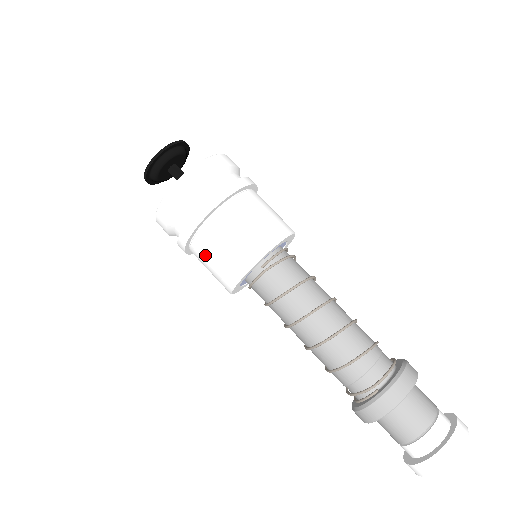
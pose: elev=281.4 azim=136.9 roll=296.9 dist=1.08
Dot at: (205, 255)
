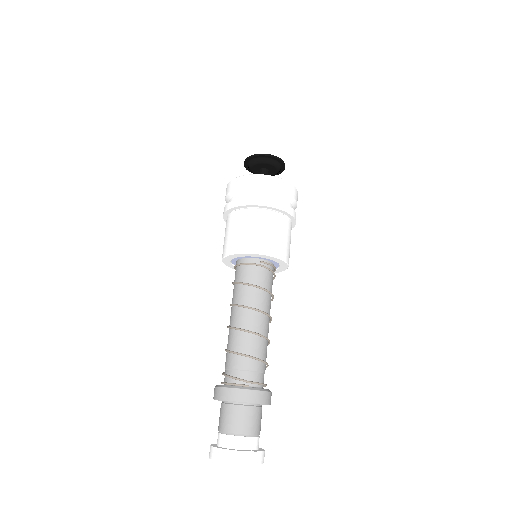
Dot at: (242, 222)
